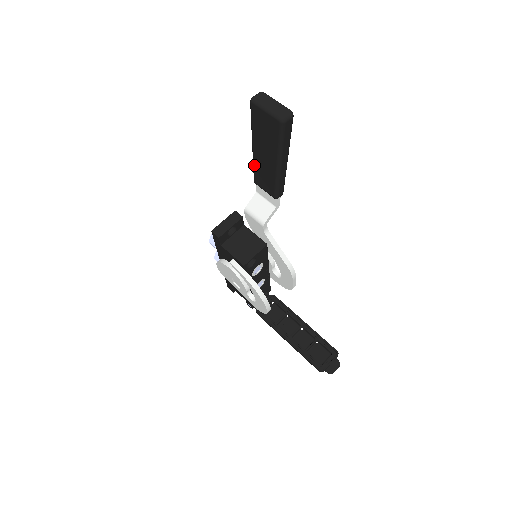
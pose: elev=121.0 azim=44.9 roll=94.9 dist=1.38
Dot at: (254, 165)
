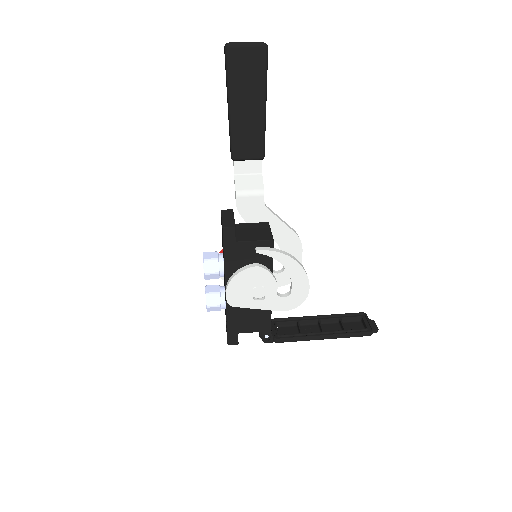
Dot at: (233, 132)
